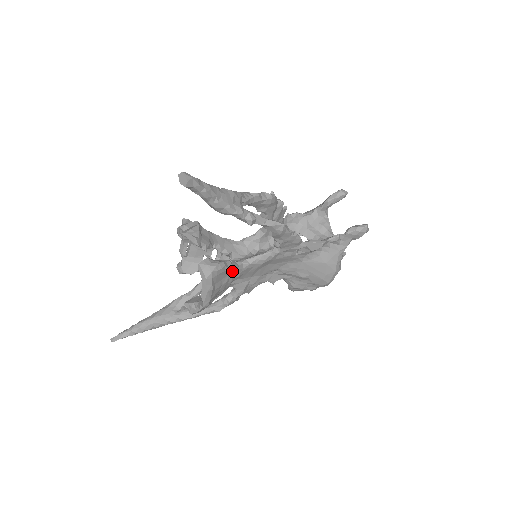
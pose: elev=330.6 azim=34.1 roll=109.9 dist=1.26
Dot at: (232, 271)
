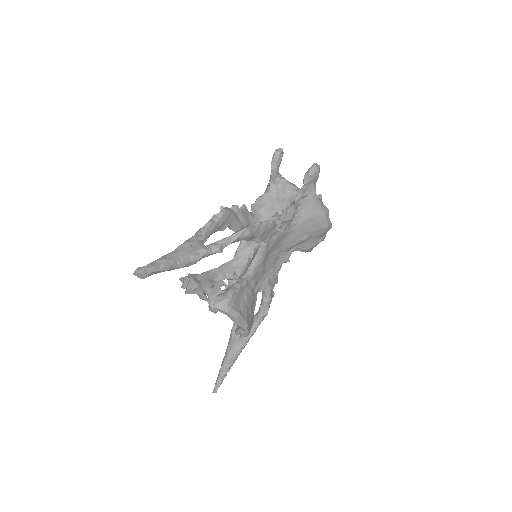
Dot at: (244, 287)
